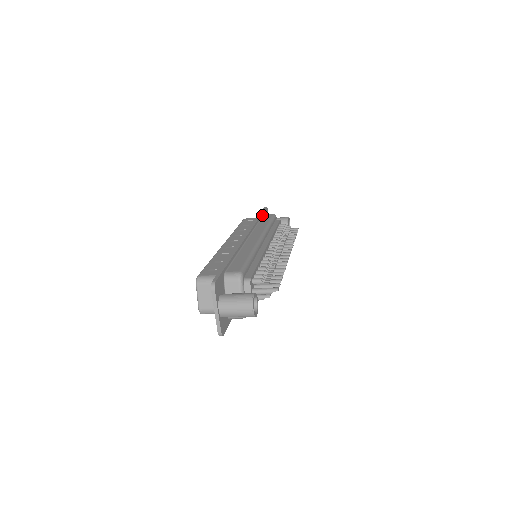
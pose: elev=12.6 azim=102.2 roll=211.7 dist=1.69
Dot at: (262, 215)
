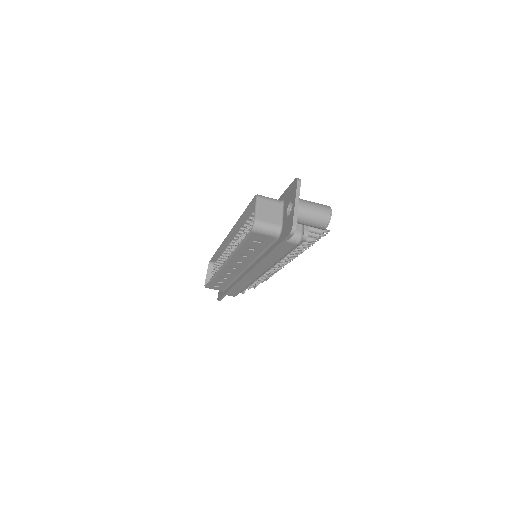
Dot at: occluded
